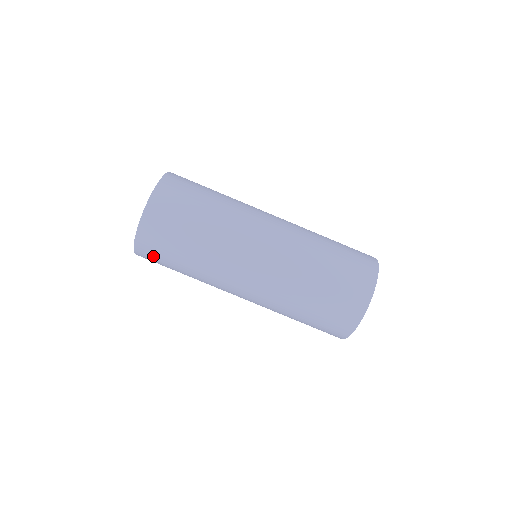
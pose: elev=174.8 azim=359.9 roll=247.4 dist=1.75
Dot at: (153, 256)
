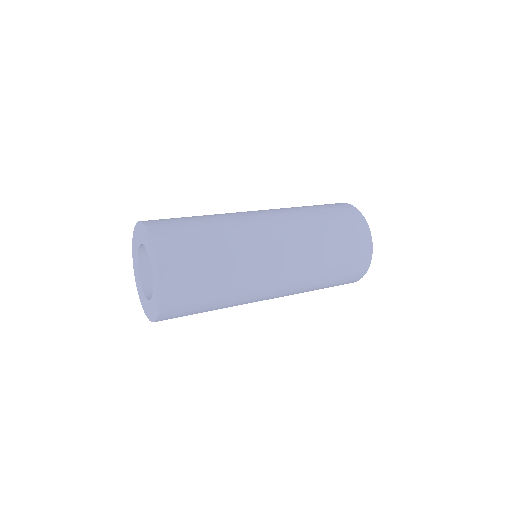
Dot at: (183, 298)
